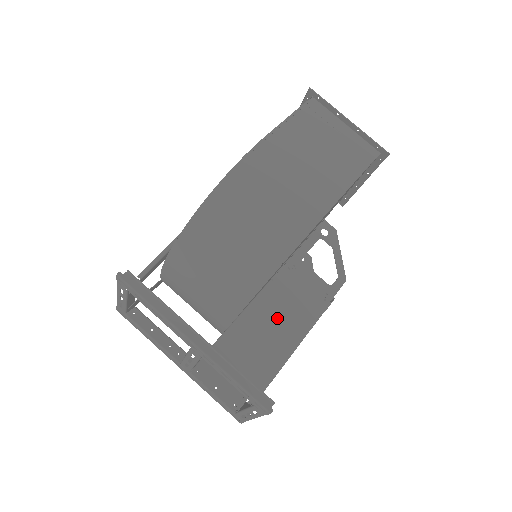
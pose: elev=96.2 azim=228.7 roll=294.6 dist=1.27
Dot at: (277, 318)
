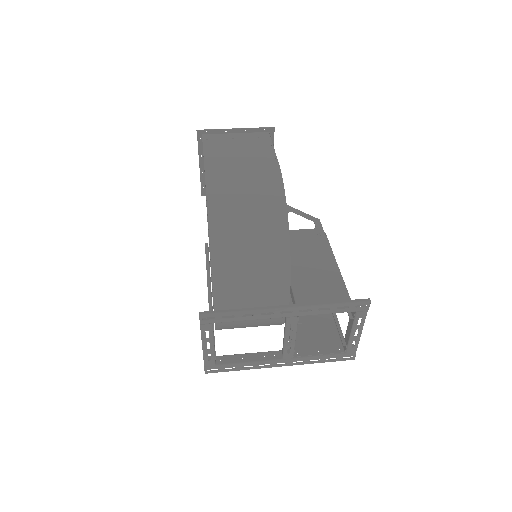
Dot at: (310, 265)
